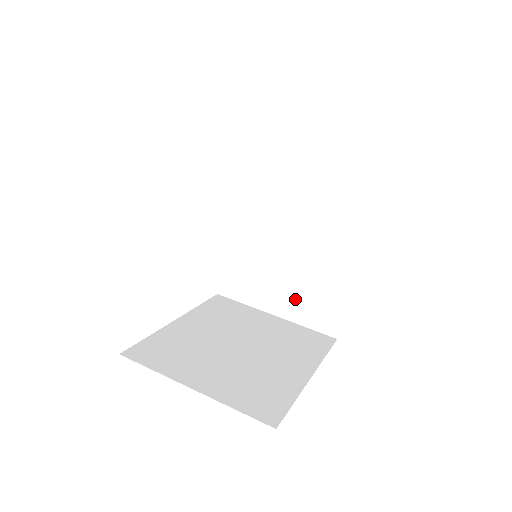
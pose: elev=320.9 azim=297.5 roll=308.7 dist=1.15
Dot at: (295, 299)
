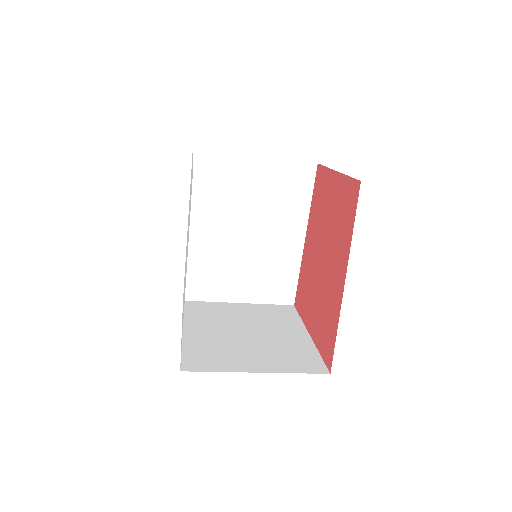
Dot at: (257, 284)
